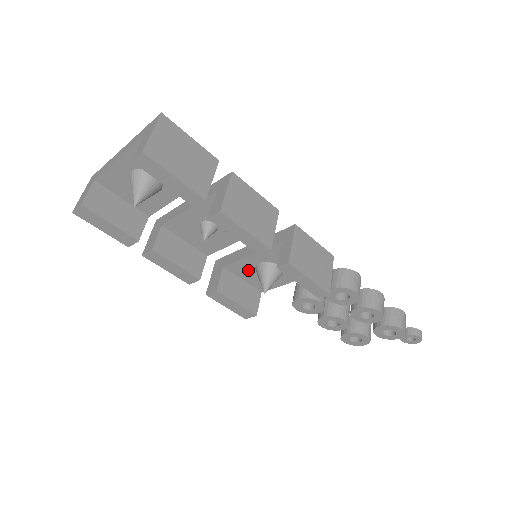
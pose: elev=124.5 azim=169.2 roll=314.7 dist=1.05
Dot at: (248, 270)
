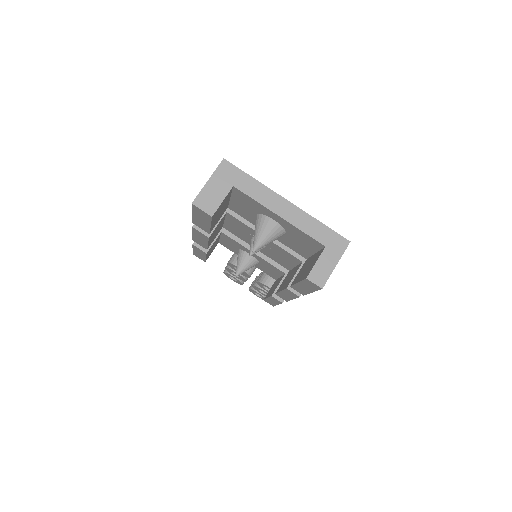
Dot at: (235, 245)
